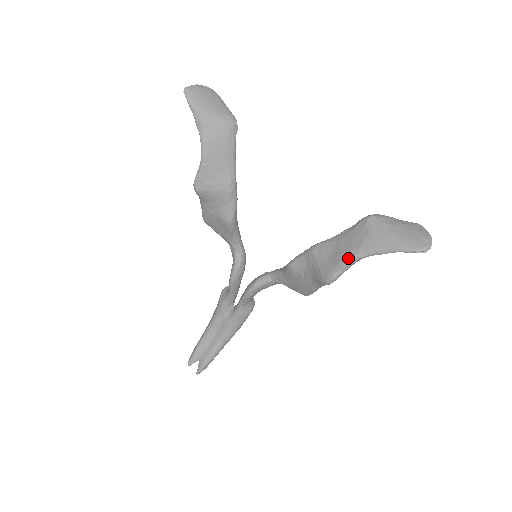
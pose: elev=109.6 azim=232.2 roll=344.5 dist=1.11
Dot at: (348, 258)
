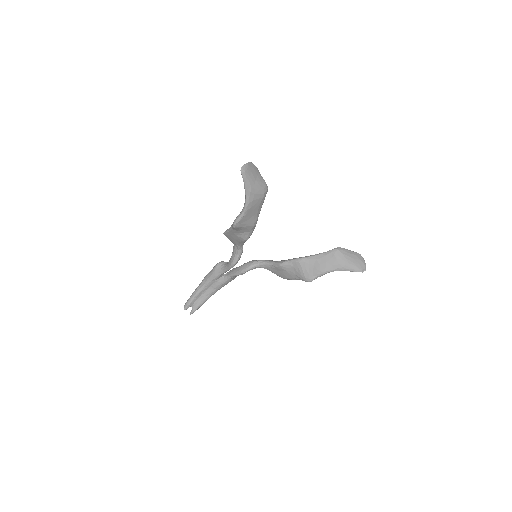
Dot at: (324, 272)
